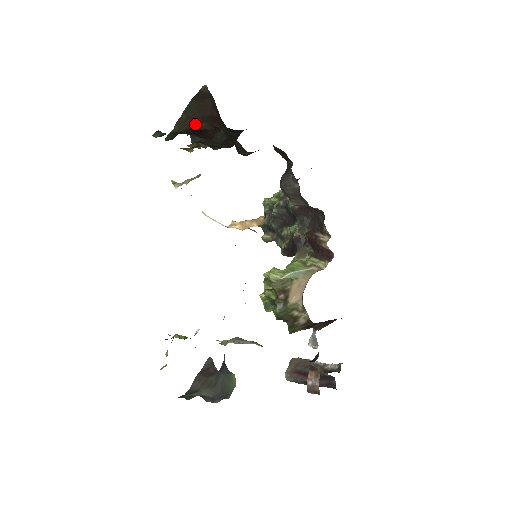
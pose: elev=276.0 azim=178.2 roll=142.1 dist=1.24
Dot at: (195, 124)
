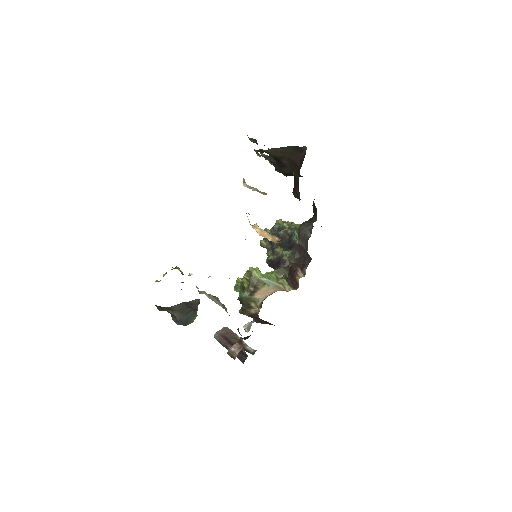
Dot at: (282, 158)
